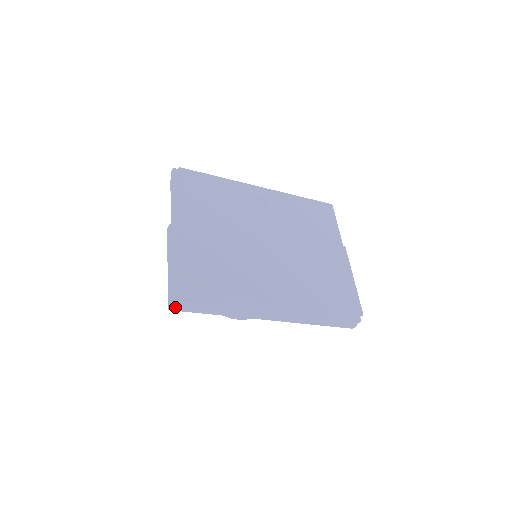
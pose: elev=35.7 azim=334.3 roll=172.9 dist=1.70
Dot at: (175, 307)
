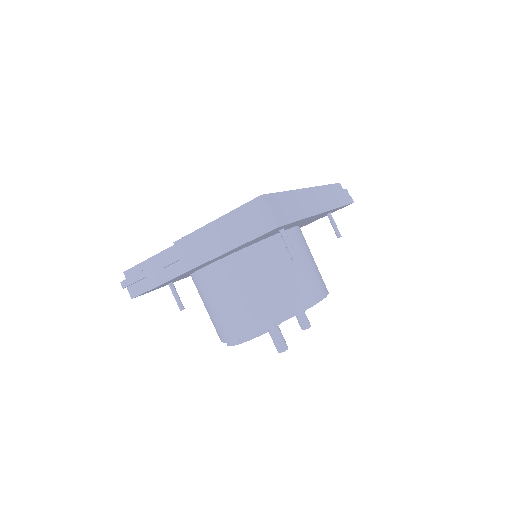
Dot at: (278, 218)
